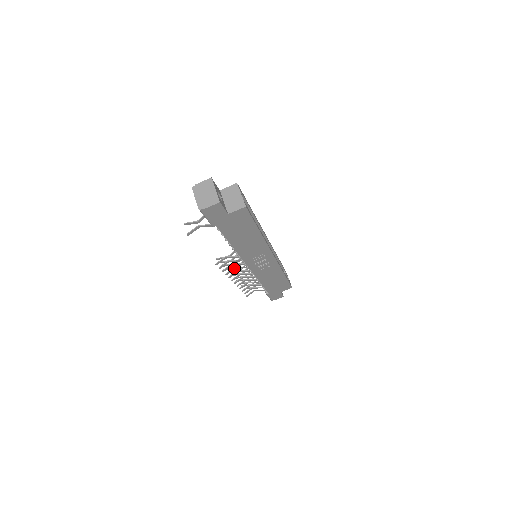
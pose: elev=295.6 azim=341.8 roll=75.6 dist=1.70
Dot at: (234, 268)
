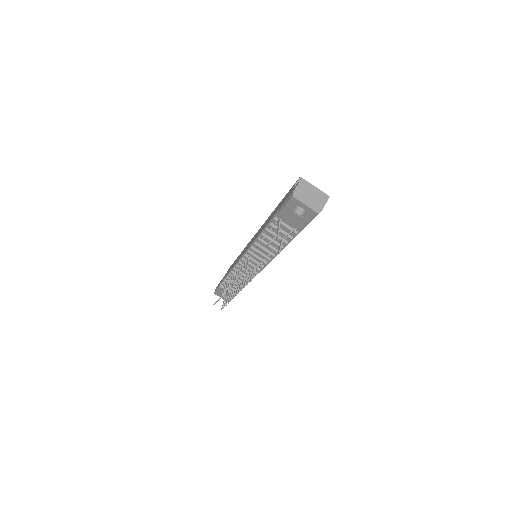
Dot at: (244, 279)
